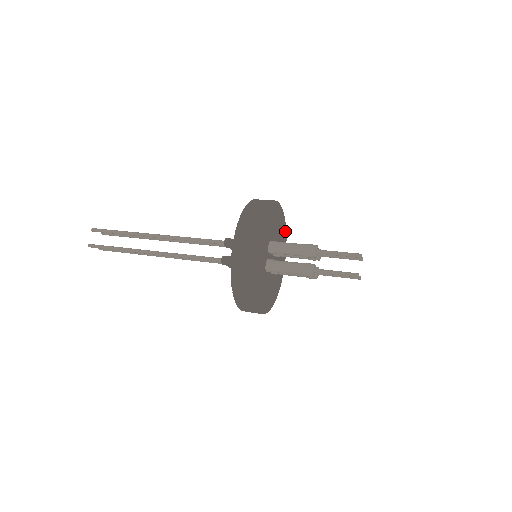
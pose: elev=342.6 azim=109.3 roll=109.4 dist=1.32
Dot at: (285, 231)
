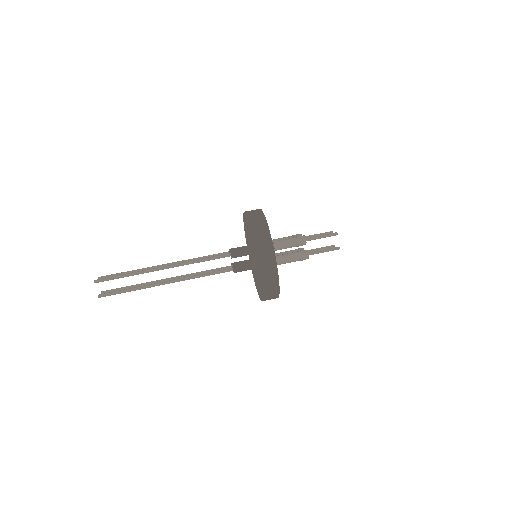
Dot at: occluded
